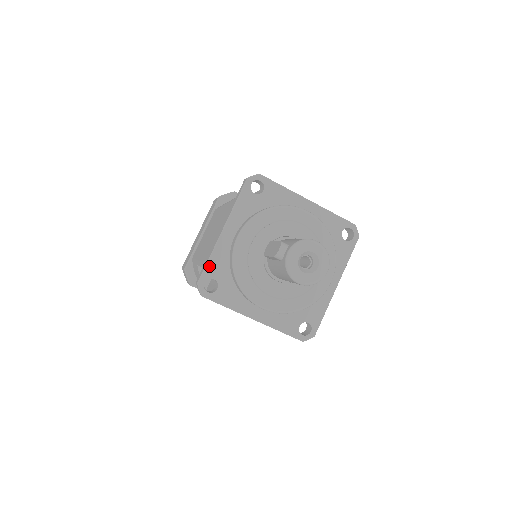
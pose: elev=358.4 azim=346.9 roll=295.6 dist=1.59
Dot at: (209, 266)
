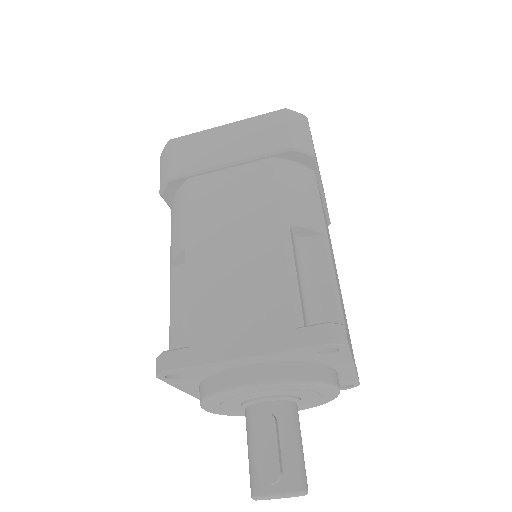
Dot at: (192, 369)
